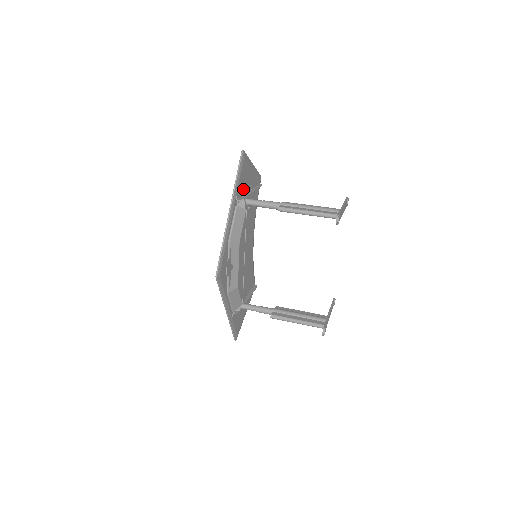
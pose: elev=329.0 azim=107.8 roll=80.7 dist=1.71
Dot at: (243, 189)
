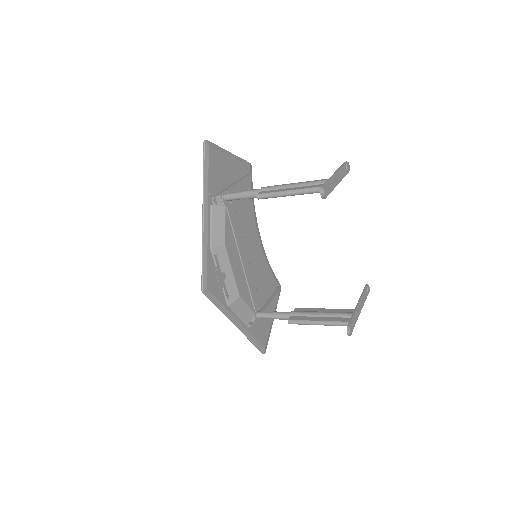
Dot at: (220, 184)
